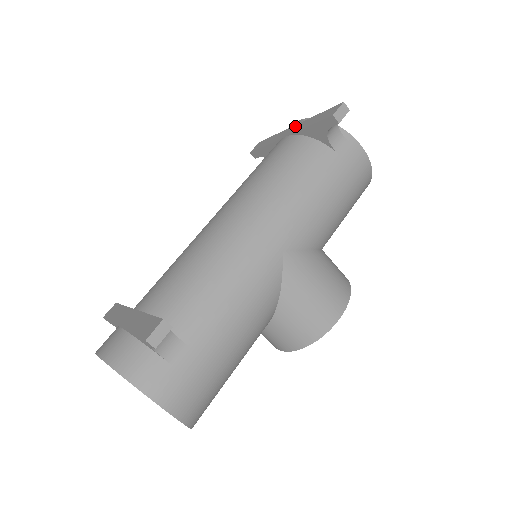
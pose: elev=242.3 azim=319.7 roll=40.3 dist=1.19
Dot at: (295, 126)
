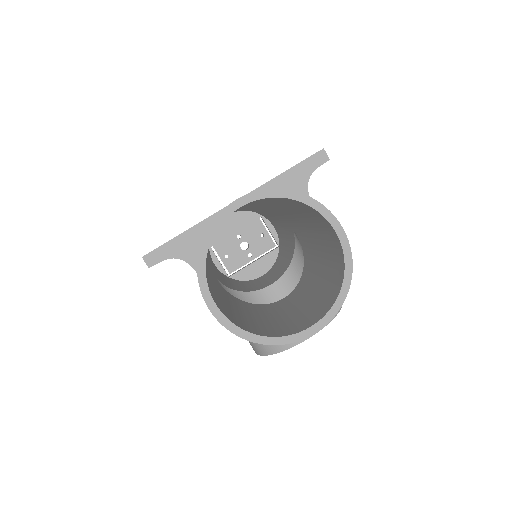
Dot at: occluded
